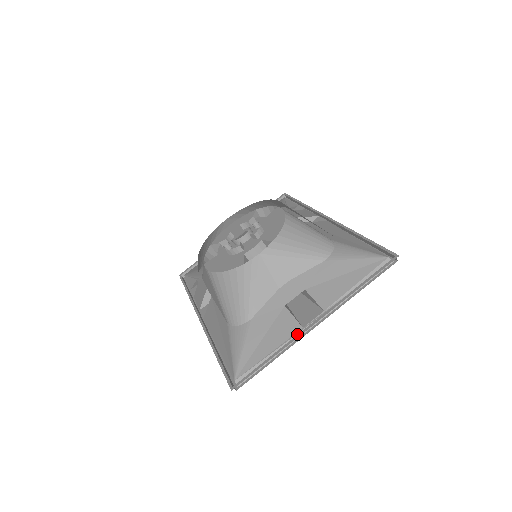
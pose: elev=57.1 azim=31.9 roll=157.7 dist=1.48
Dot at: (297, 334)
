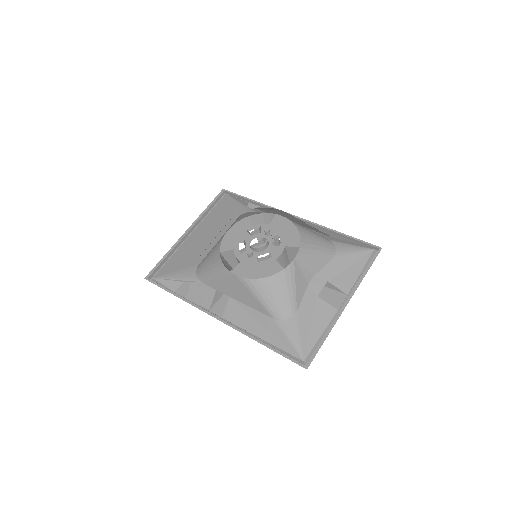
Dot at: (334, 316)
